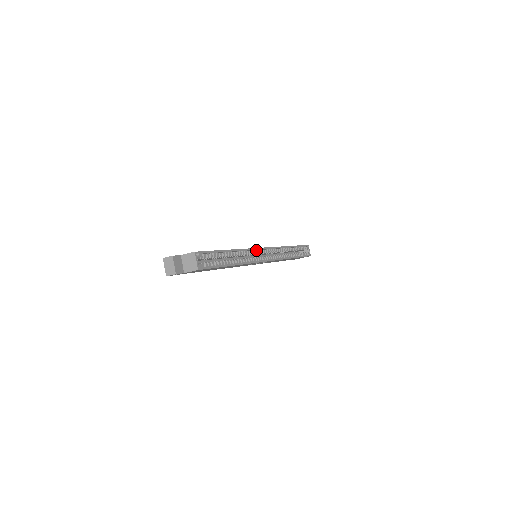
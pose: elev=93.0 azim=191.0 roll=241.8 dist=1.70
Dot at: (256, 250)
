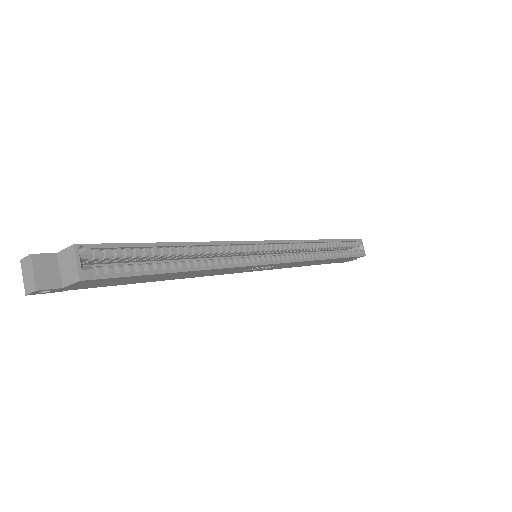
Dot at: (249, 245)
